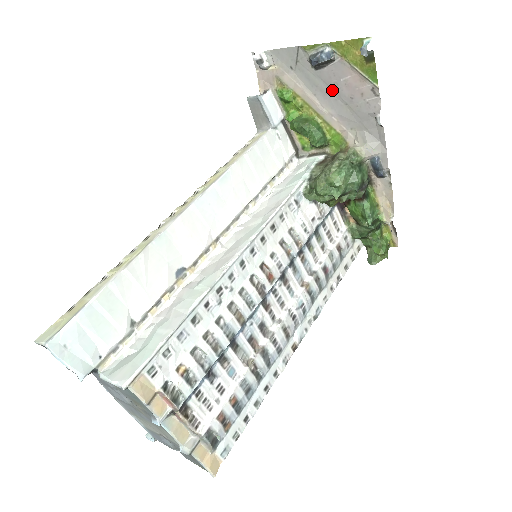
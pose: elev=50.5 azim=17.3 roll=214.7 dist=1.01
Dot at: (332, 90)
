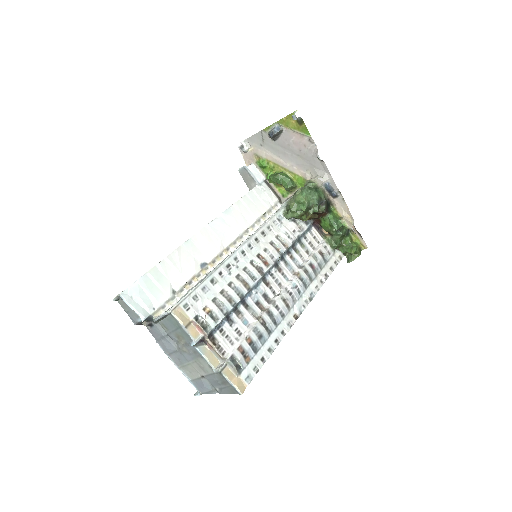
Dot at: (288, 150)
